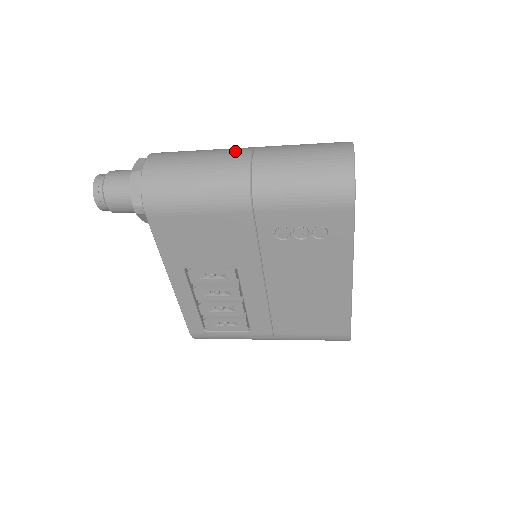
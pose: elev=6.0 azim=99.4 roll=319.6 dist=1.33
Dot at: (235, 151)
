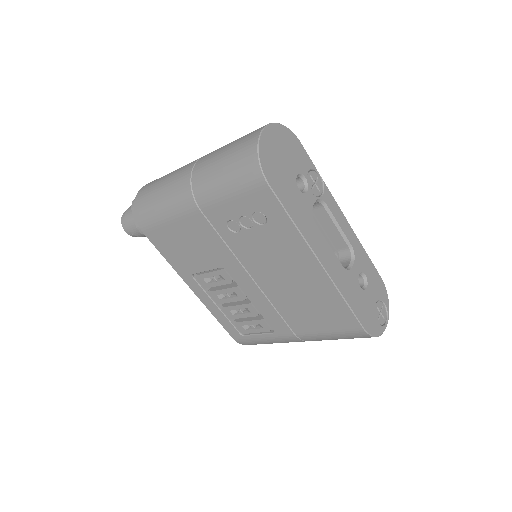
Dot at: (190, 163)
